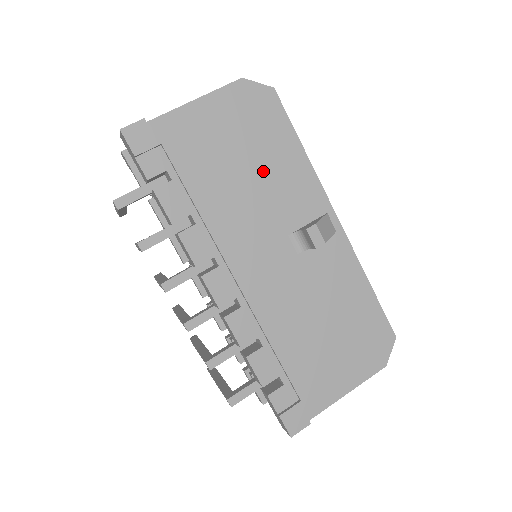
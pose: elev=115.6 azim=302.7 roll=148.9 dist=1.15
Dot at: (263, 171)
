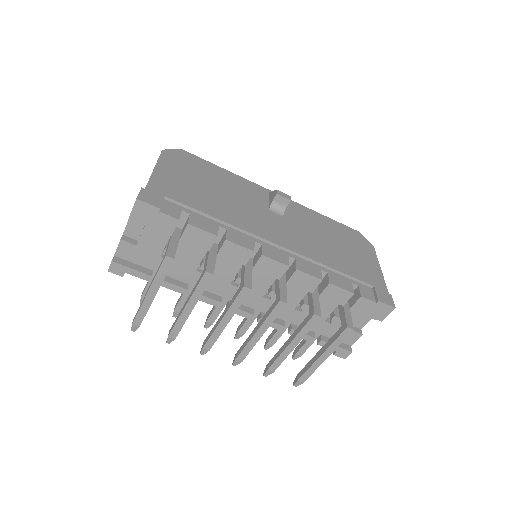
Dot at: (223, 187)
